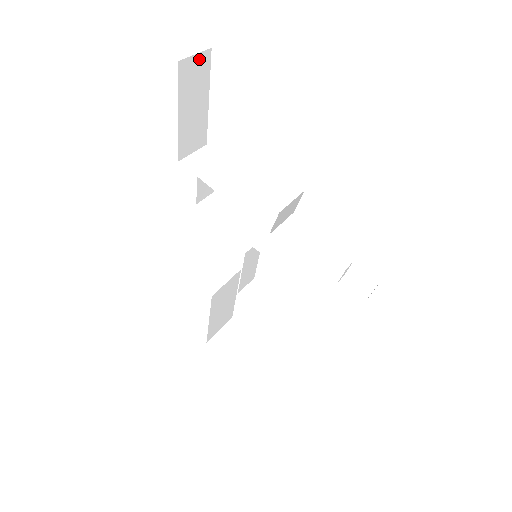
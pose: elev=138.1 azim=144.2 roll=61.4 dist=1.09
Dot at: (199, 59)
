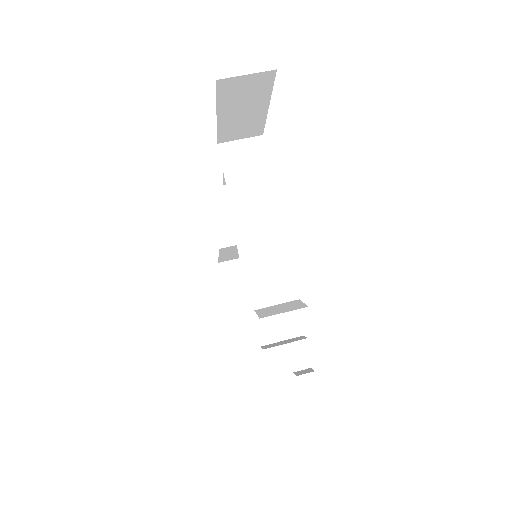
Dot at: (254, 77)
